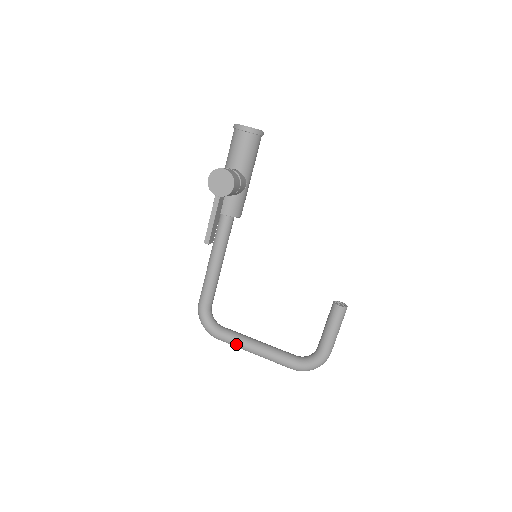
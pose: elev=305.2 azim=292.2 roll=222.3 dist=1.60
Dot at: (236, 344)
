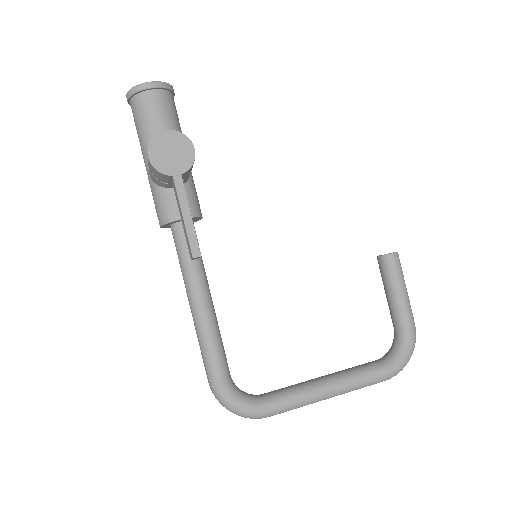
Dot at: (300, 401)
